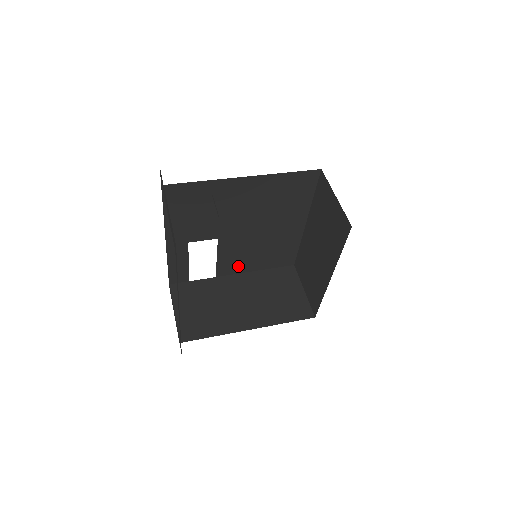
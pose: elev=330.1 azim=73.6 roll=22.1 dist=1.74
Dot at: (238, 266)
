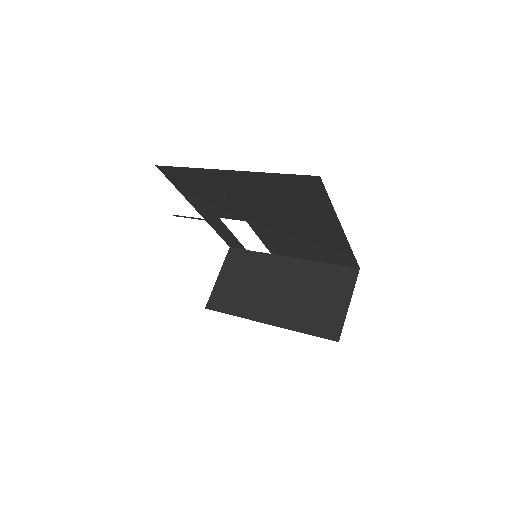
Dot at: (289, 251)
